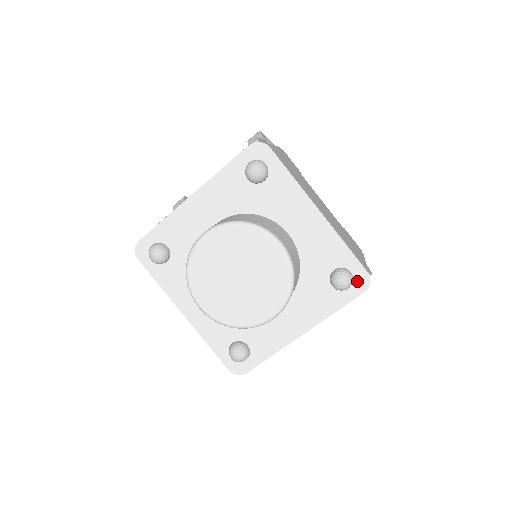
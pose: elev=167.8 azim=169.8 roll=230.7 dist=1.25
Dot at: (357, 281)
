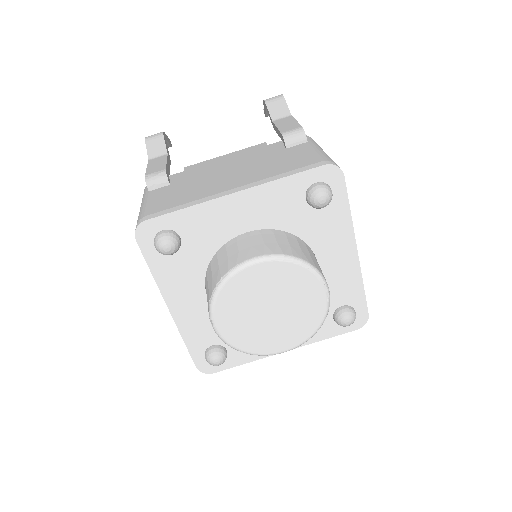
Dot at: (356, 320)
